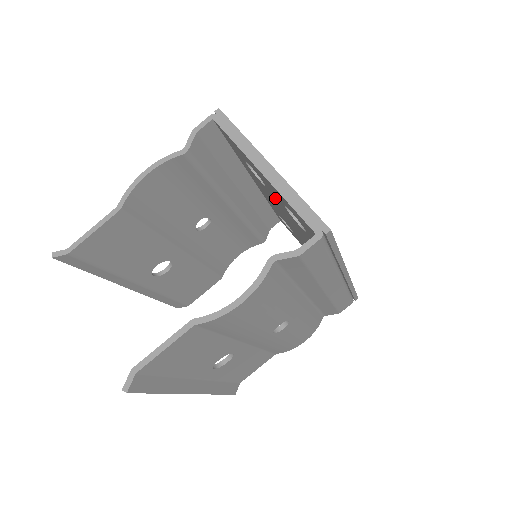
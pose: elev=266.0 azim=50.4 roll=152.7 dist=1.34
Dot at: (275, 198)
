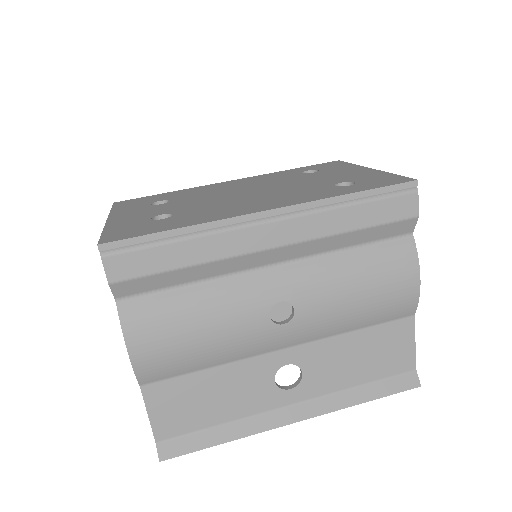
Dot at: occluded
